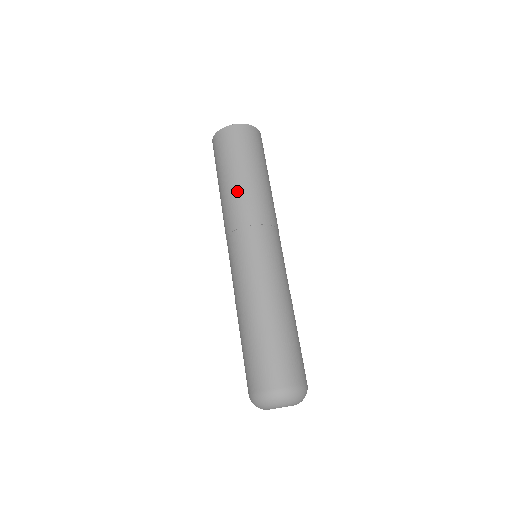
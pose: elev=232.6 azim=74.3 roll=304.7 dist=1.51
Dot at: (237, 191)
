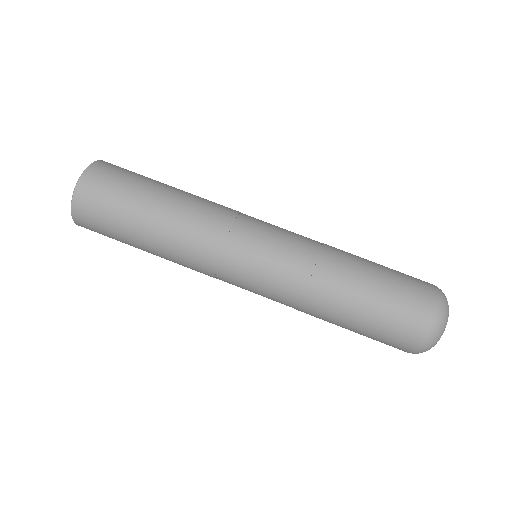
Dot at: (170, 233)
